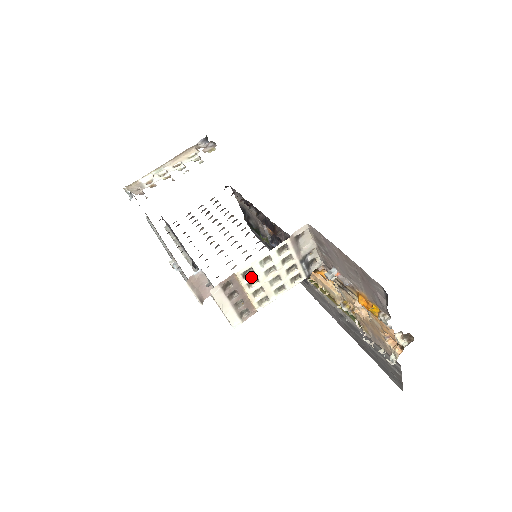
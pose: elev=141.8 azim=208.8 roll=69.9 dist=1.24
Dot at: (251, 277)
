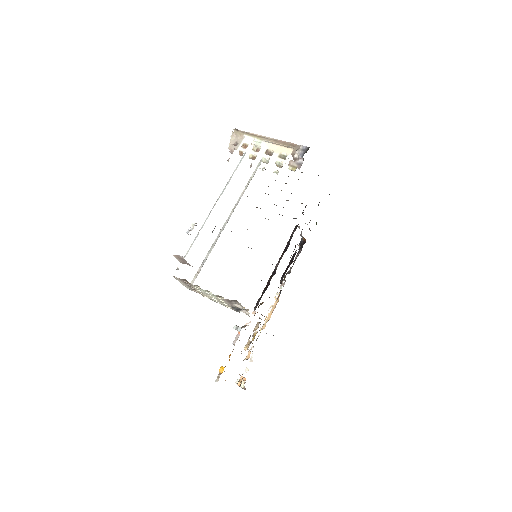
Dot at: (198, 289)
